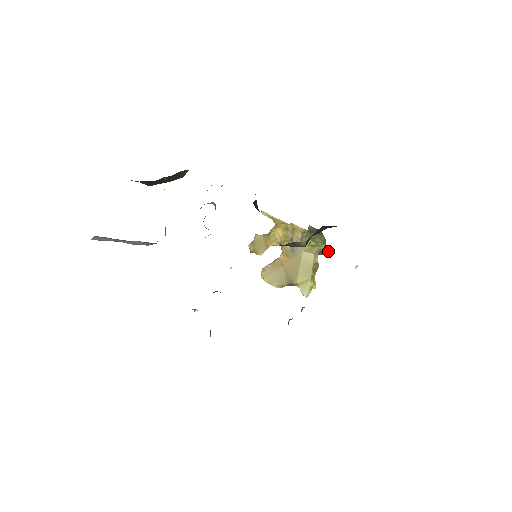
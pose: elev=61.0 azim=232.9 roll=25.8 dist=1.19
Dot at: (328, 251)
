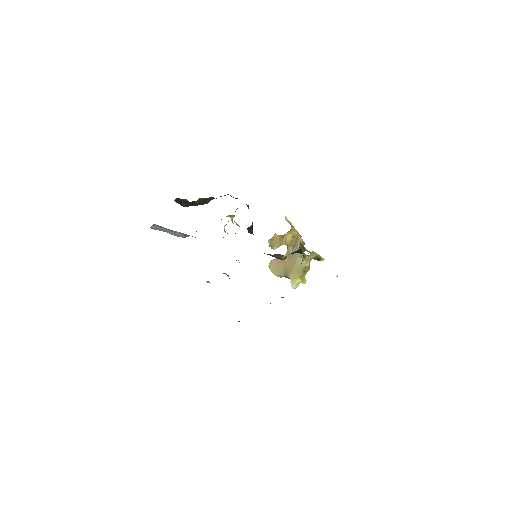
Dot at: (322, 259)
